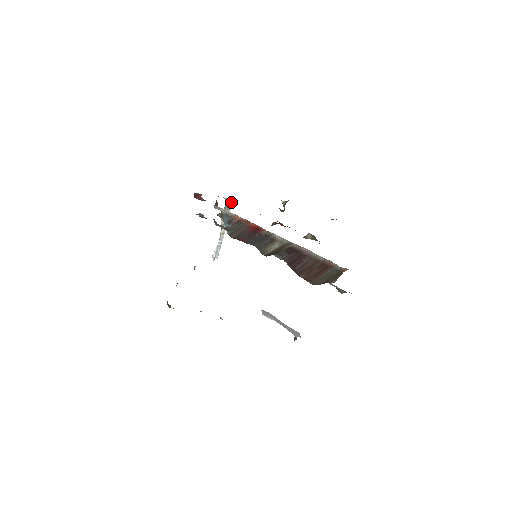
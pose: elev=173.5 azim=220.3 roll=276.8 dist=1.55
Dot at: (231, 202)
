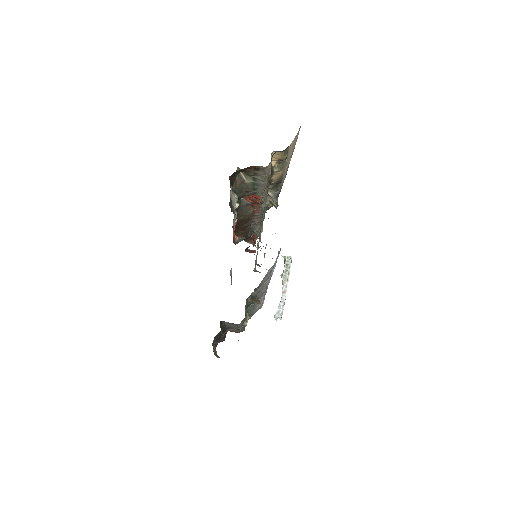
Dot at: (290, 260)
